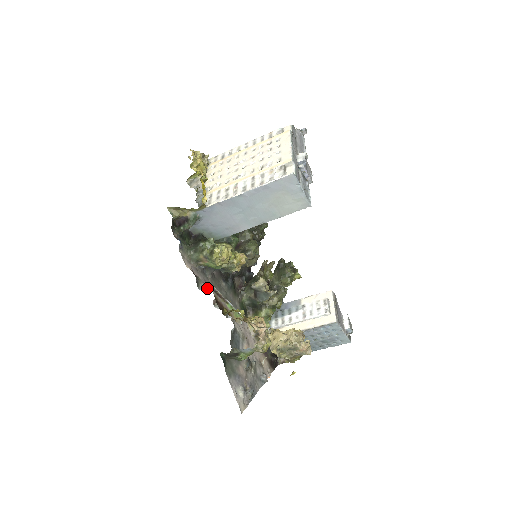
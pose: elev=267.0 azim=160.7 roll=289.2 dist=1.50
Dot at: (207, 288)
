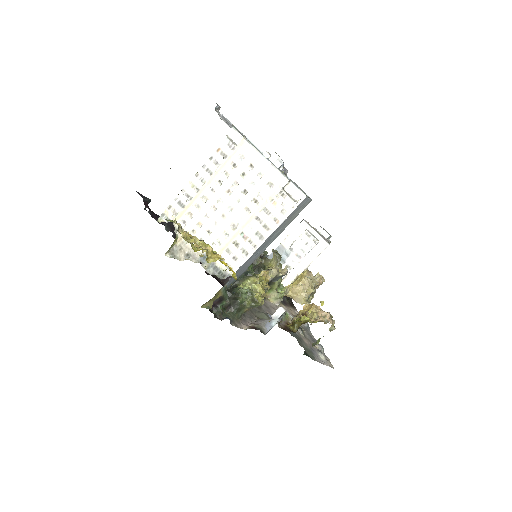
Dot at: (267, 326)
